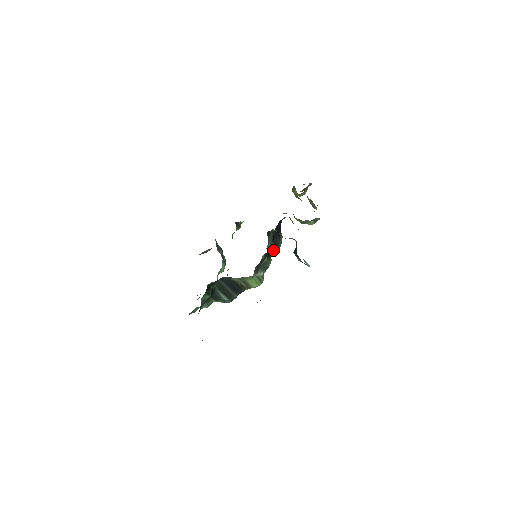
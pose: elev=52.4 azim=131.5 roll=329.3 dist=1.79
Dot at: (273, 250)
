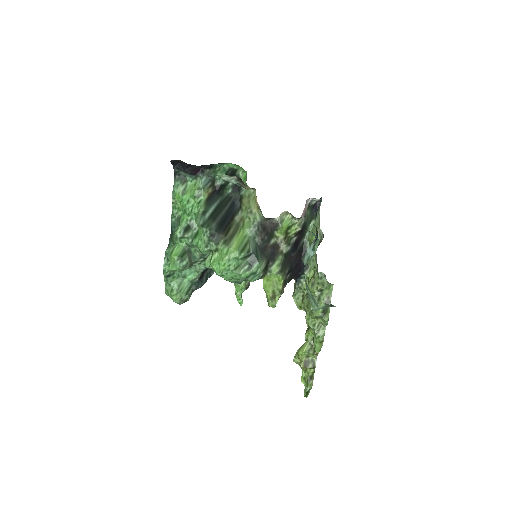
Dot at: (278, 260)
